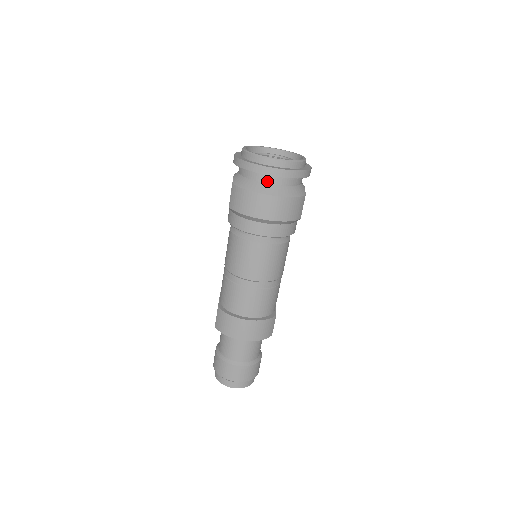
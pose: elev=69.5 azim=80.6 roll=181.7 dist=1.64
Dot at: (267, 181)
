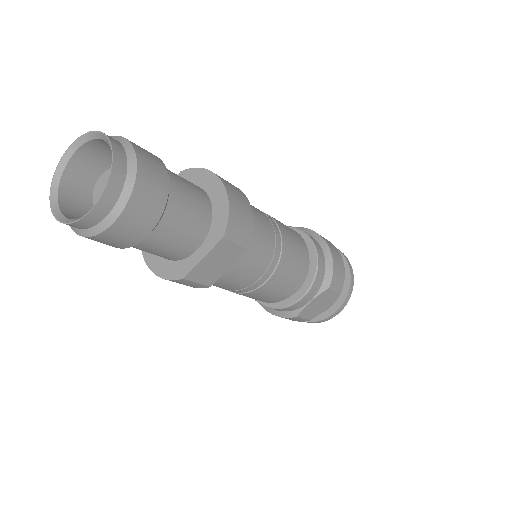
Dot at: occluded
